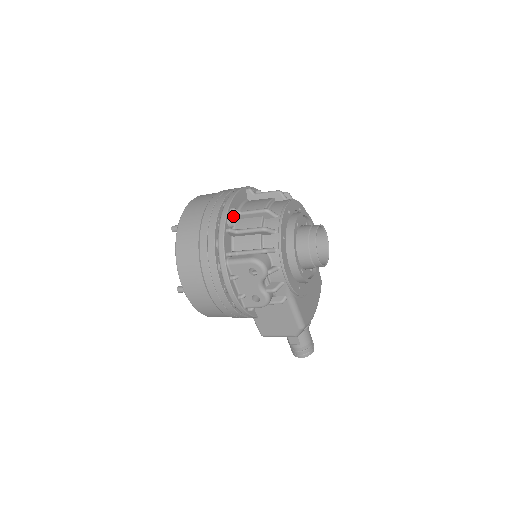
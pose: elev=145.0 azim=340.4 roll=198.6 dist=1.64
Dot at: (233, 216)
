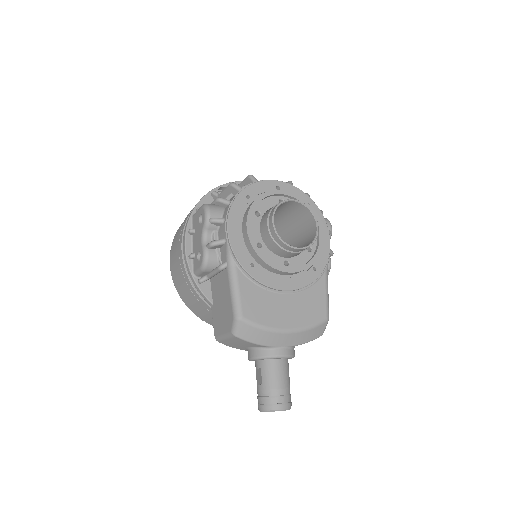
Dot at: occluded
